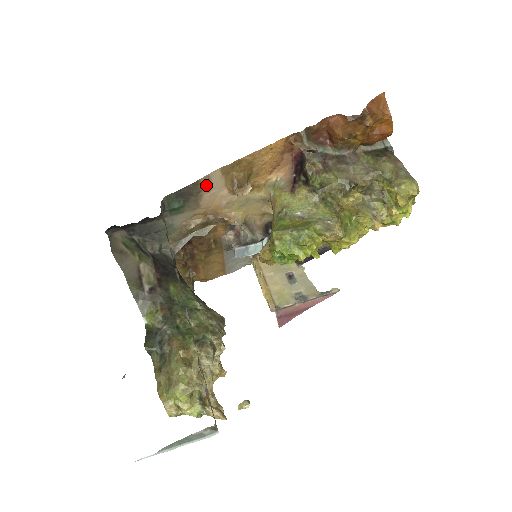
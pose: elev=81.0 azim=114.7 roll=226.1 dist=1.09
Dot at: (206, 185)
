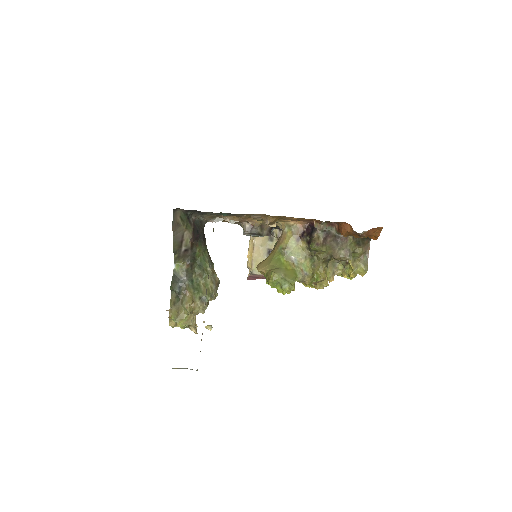
Dot at: (250, 214)
